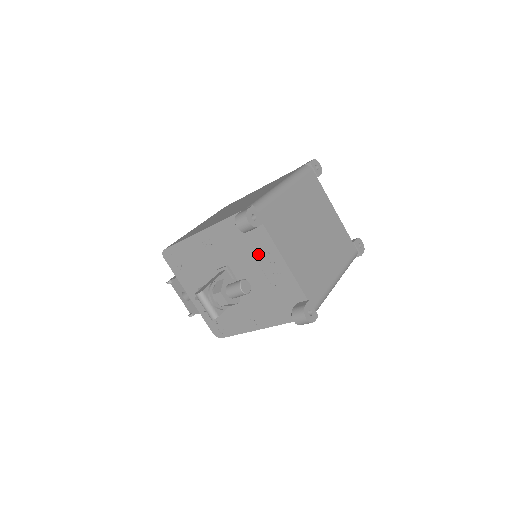
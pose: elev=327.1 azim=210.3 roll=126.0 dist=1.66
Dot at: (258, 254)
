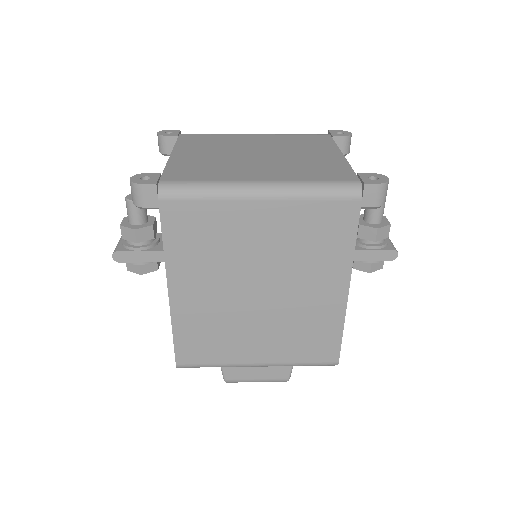
Dot at: occluded
